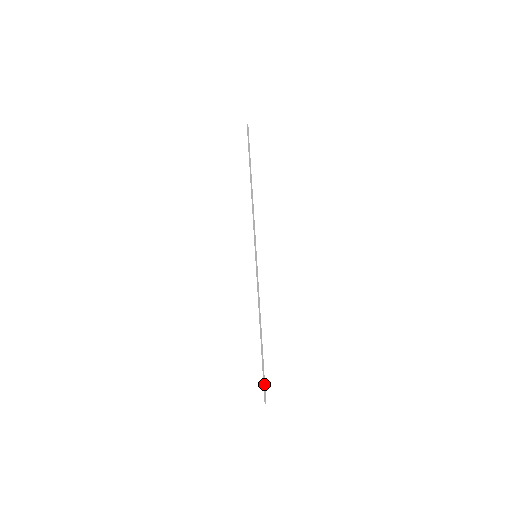
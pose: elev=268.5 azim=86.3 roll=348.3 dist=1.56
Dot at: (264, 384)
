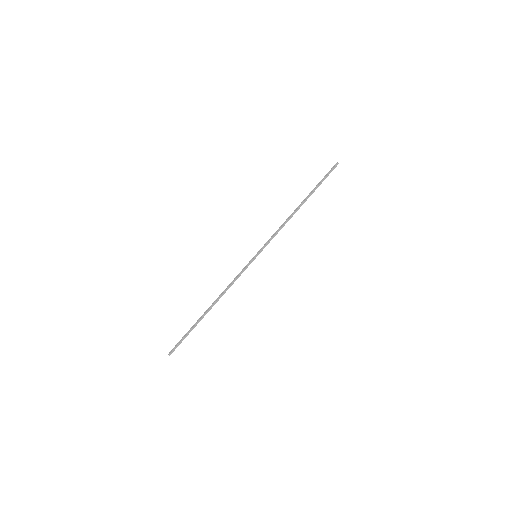
Dot at: (180, 342)
